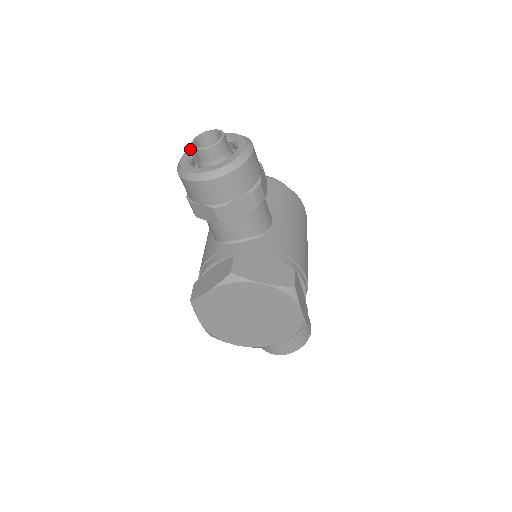
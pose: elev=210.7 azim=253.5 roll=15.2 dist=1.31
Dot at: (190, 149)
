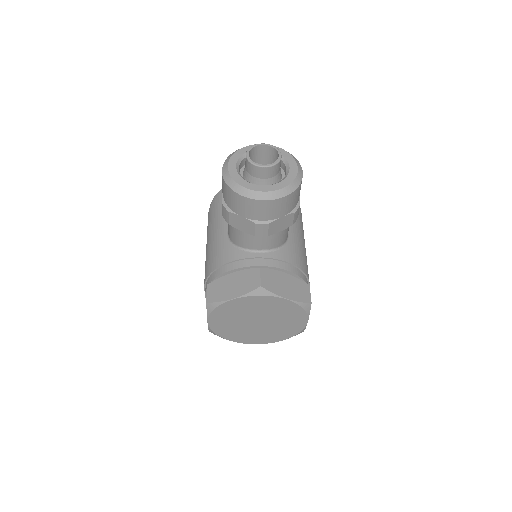
Dot at: (235, 156)
